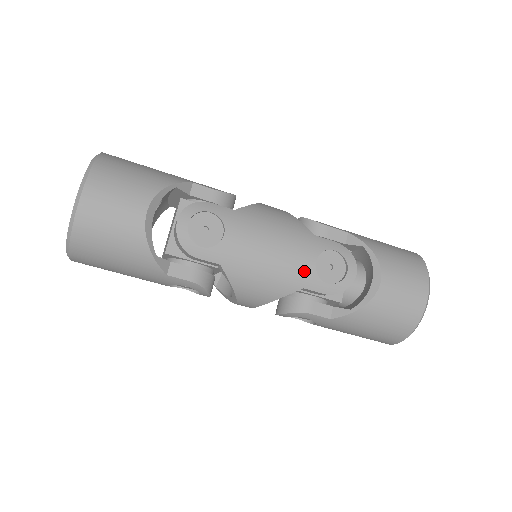
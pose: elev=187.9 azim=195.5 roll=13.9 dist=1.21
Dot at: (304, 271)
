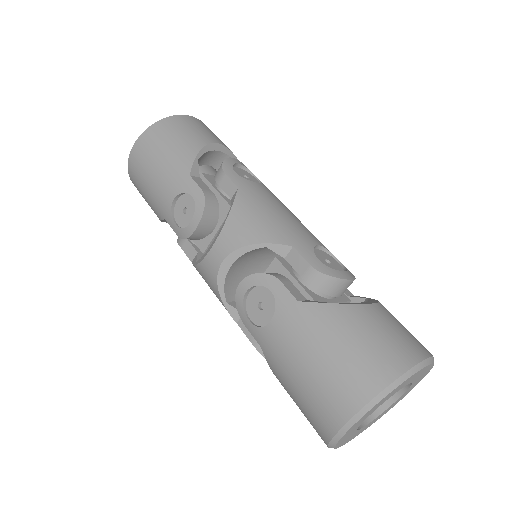
Dot at: (303, 238)
